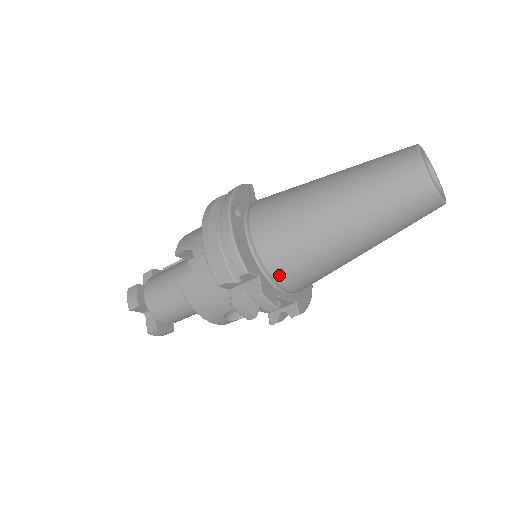
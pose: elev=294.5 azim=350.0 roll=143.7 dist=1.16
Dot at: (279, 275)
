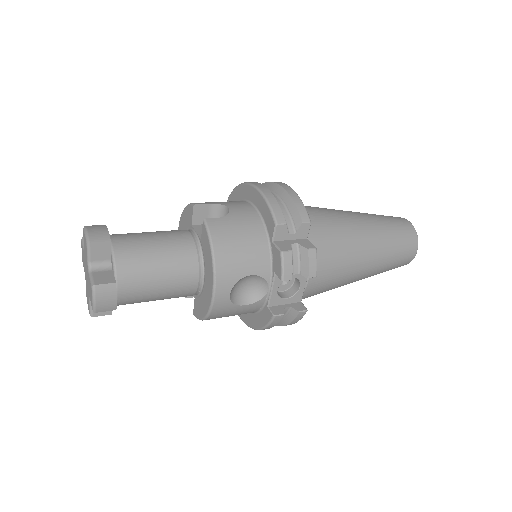
Dot at: occluded
